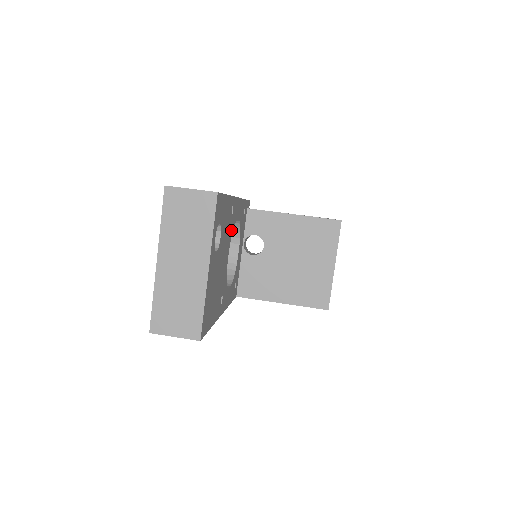
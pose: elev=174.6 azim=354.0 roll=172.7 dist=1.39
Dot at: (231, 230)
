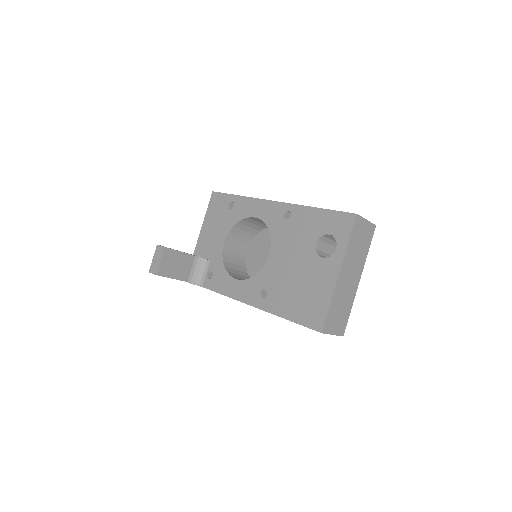
Dot at: occluded
